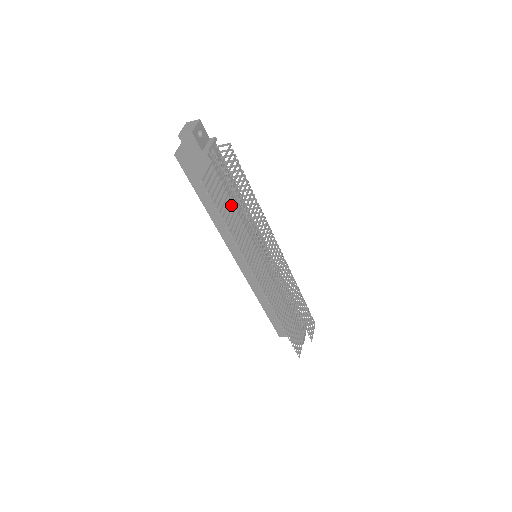
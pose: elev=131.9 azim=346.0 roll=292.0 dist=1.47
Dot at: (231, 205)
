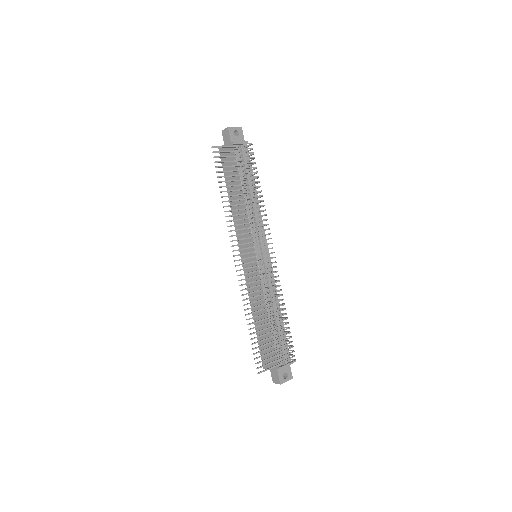
Dot at: (236, 185)
